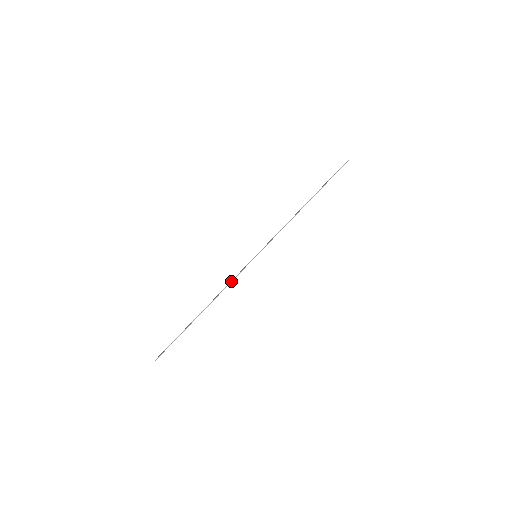
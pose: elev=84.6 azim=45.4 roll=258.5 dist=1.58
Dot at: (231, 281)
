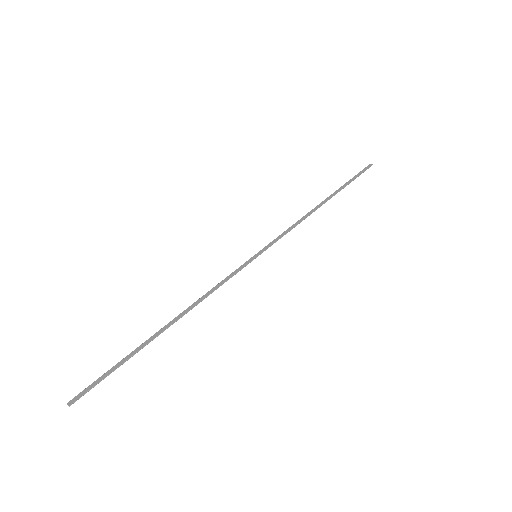
Dot at: (219, 286)
